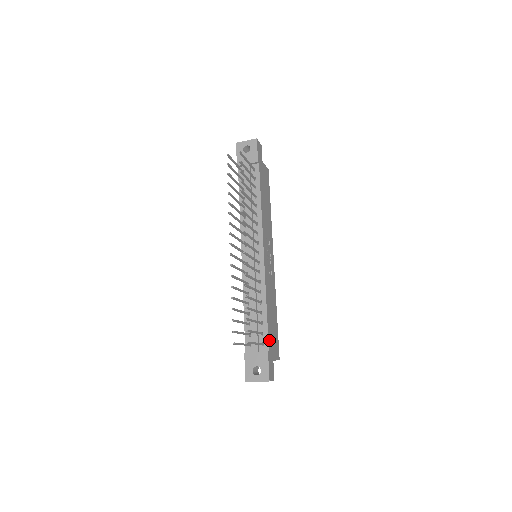
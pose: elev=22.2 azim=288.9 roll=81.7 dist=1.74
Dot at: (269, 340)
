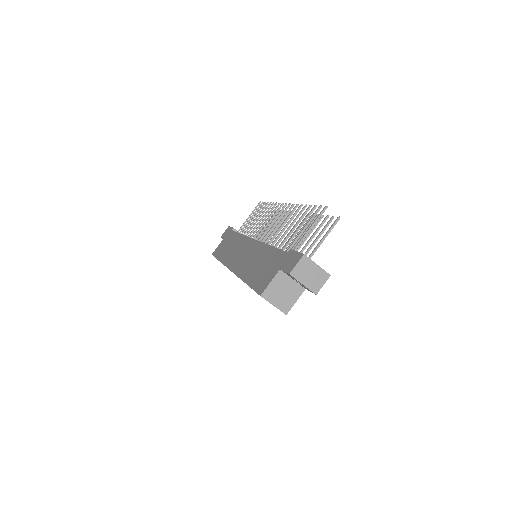
Dot at: occluded
